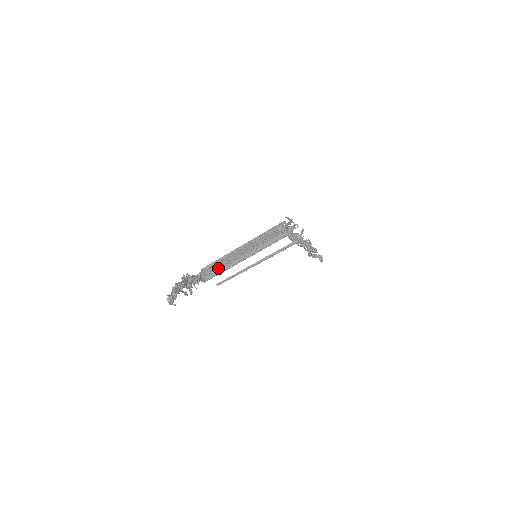
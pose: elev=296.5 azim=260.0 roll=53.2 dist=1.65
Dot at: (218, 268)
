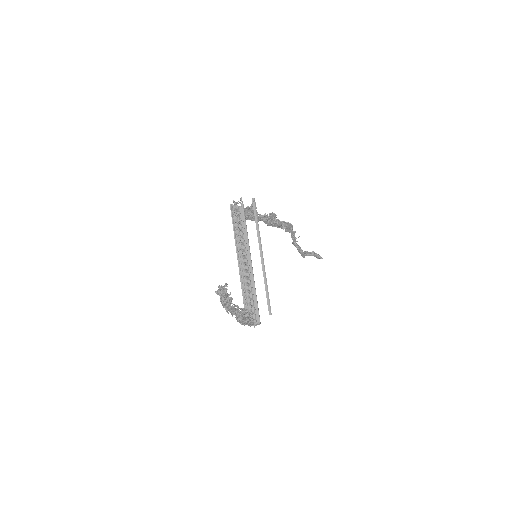
Dot at: (251, 299)
